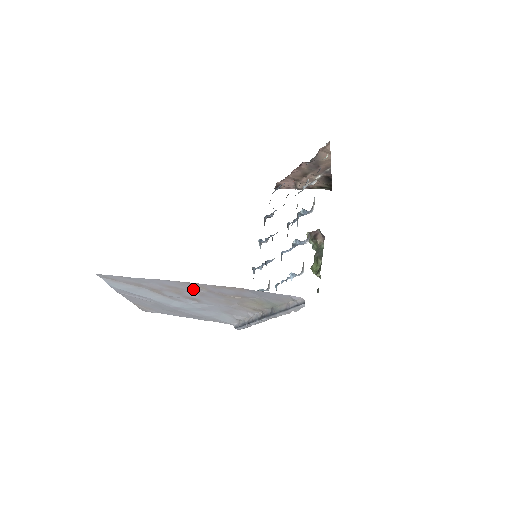
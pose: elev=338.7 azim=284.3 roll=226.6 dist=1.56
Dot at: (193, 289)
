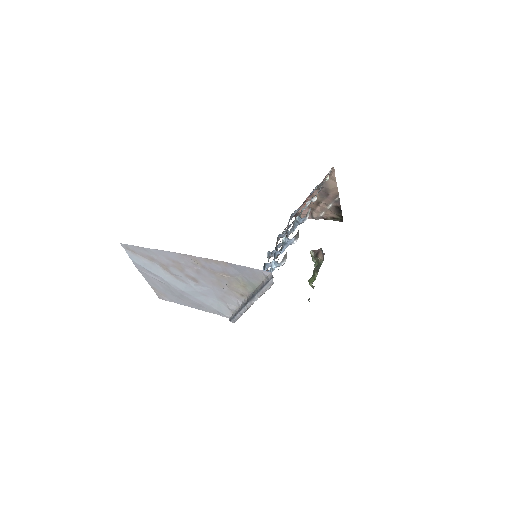
Dot at: (191, 264)
